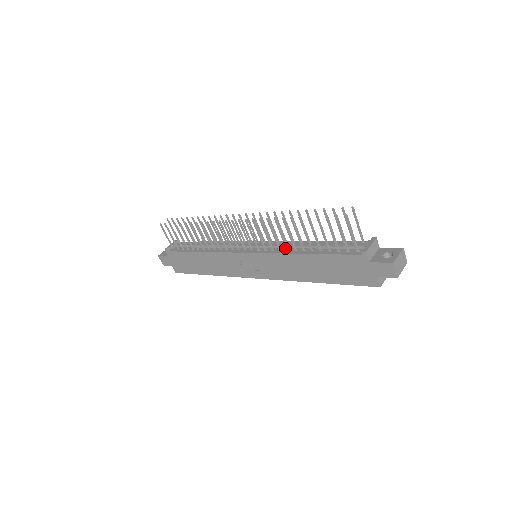
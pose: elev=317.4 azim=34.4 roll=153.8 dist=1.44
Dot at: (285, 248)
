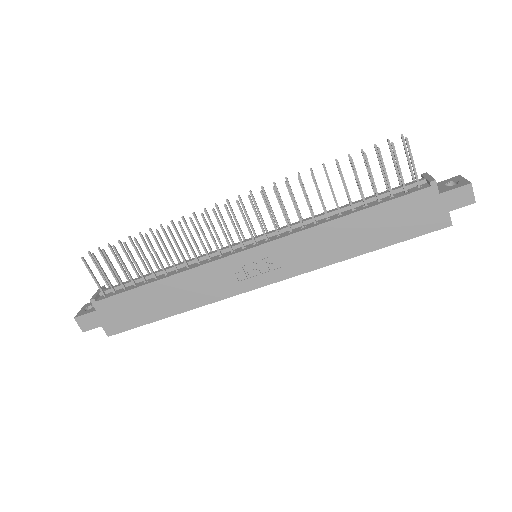
Dot at: (308, 224)
